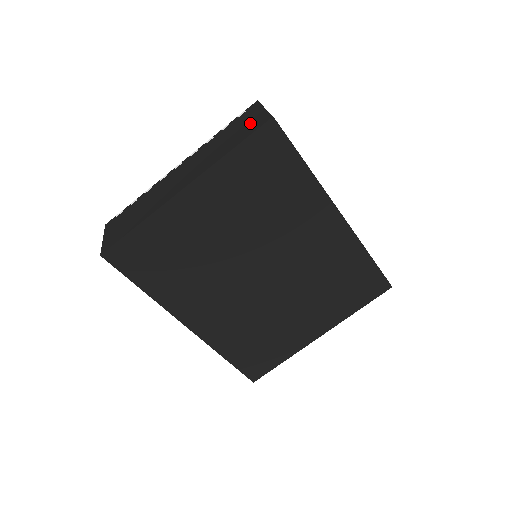
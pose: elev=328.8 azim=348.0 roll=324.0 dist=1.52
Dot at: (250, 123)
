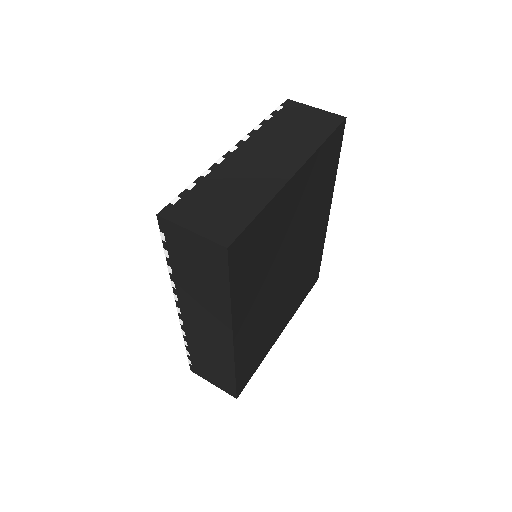
Dot at: (316, 119)
